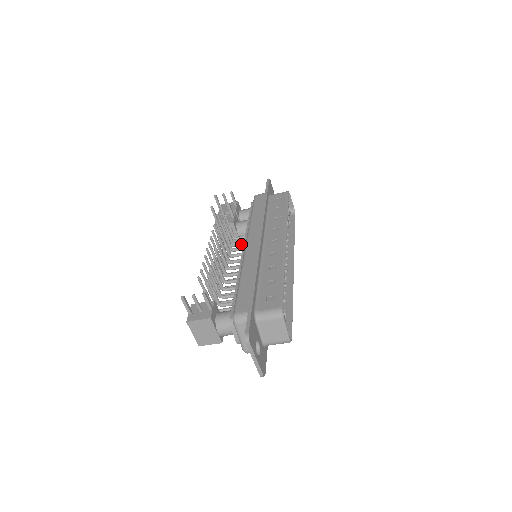
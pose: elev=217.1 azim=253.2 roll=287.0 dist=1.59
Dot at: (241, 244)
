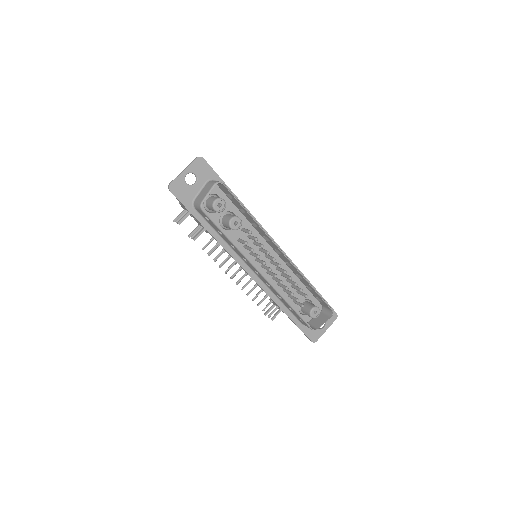
Dot at: occluded
